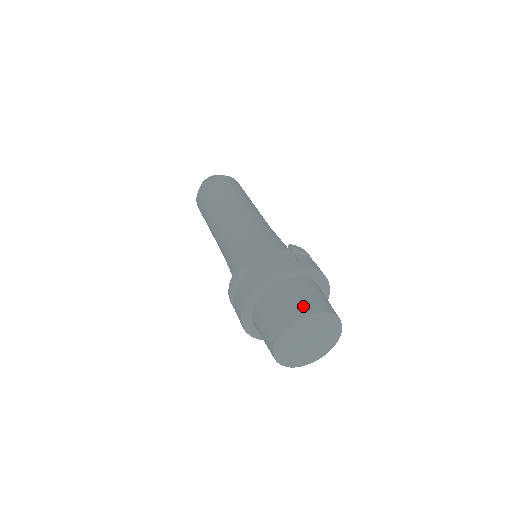
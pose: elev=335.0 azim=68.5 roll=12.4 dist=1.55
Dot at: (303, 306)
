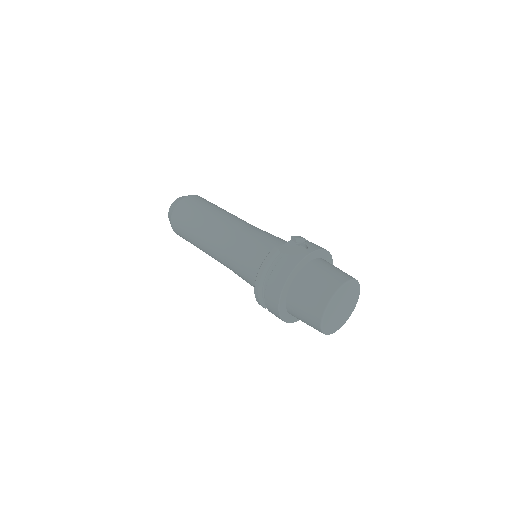
Dot at: (332, 281)
